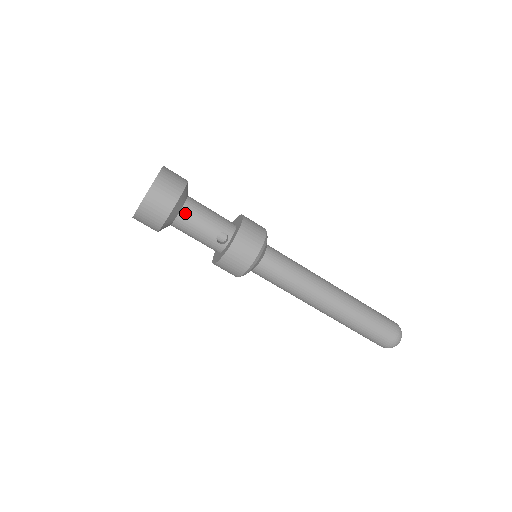
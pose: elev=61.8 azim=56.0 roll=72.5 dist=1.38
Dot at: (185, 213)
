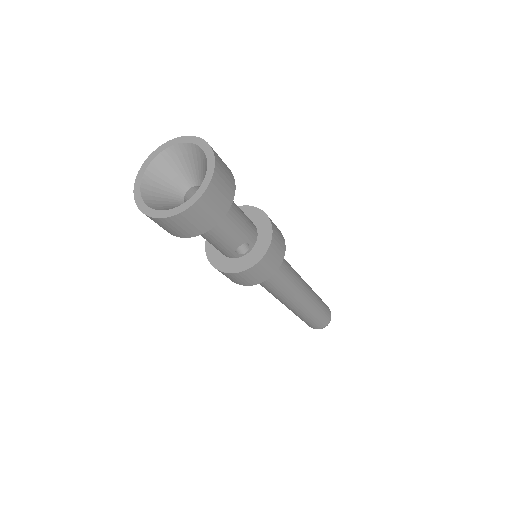
Dot at: occluded
